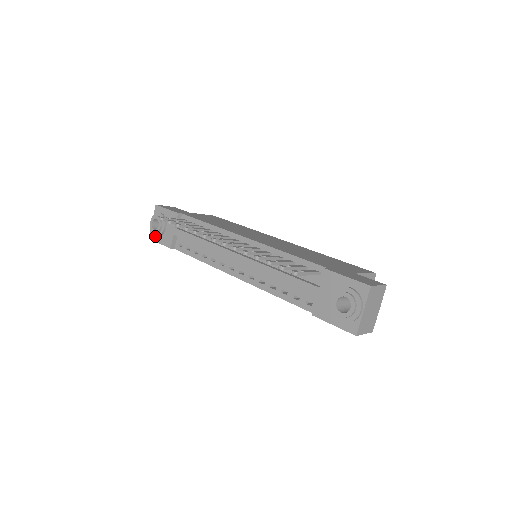
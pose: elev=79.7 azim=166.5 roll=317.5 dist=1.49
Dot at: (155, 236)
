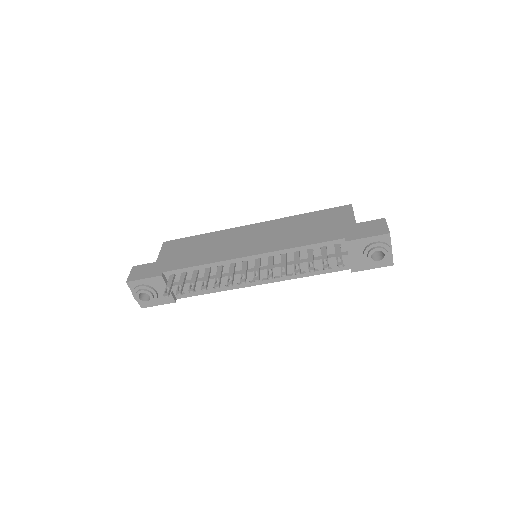
Dot at: (148, 303)
